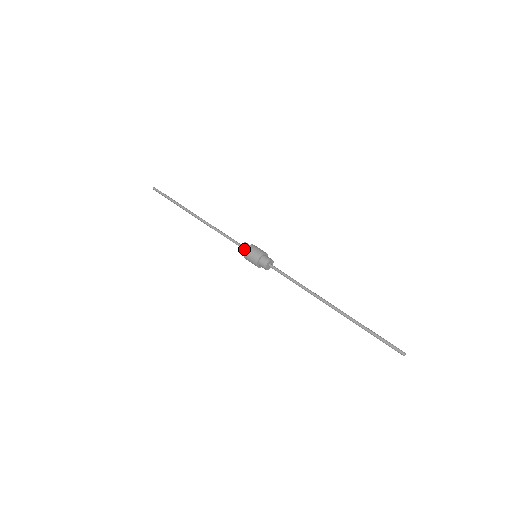
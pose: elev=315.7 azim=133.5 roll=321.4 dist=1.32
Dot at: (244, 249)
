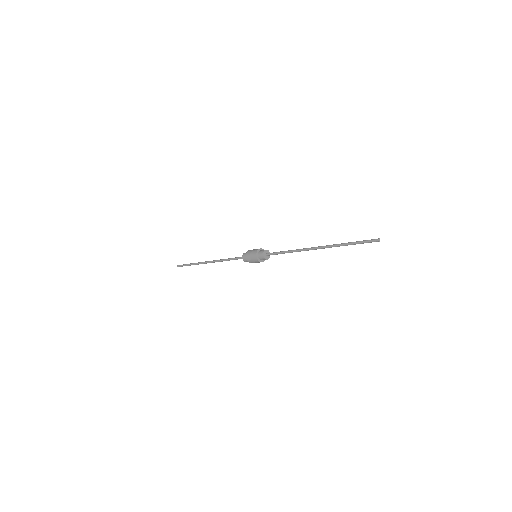
Dot at: occluded
